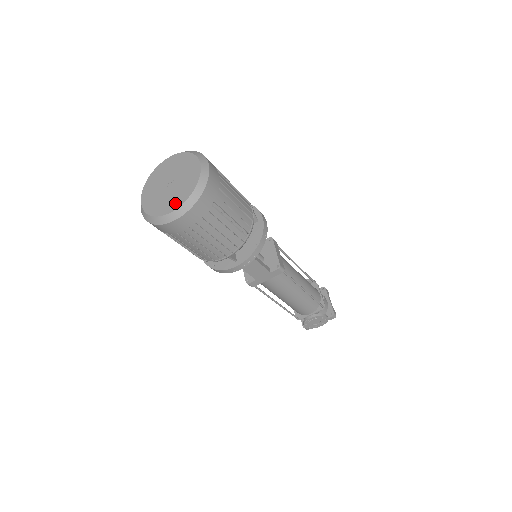
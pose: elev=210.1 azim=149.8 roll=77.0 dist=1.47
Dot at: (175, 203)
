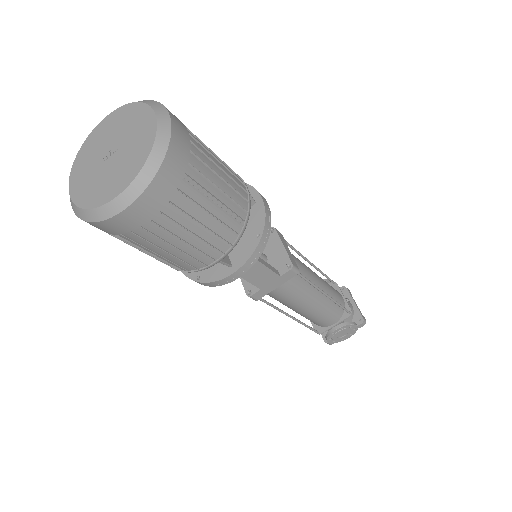
Dot at: (121, 182)
